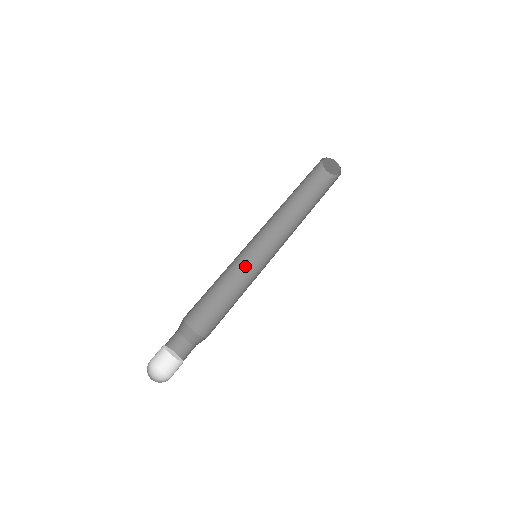
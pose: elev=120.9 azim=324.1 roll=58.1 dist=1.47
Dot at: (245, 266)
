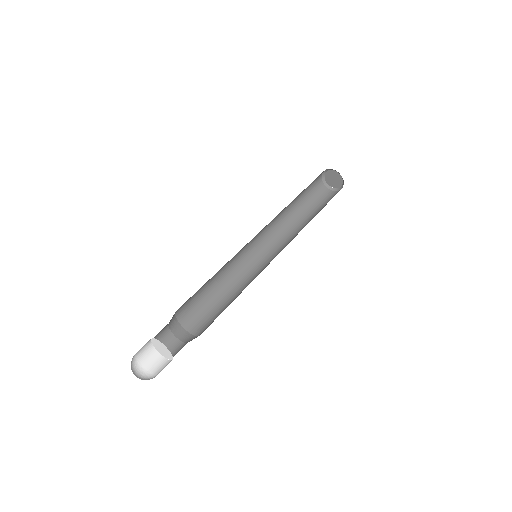
Dot at: (255, 274)
